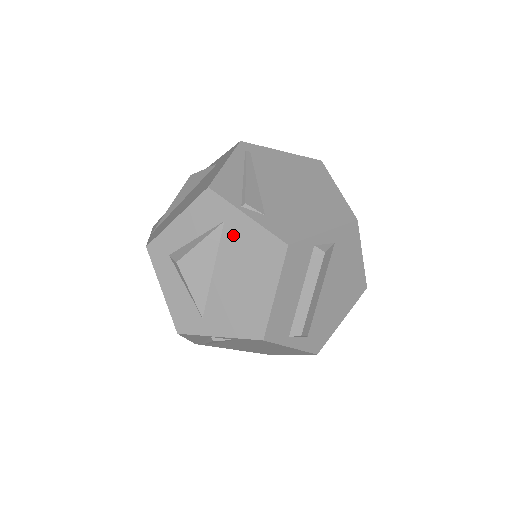
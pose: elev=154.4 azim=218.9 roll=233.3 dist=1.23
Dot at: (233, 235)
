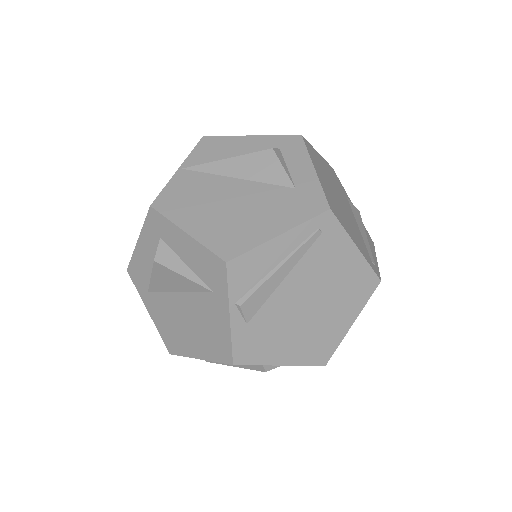
Dot at: (209, 305)
